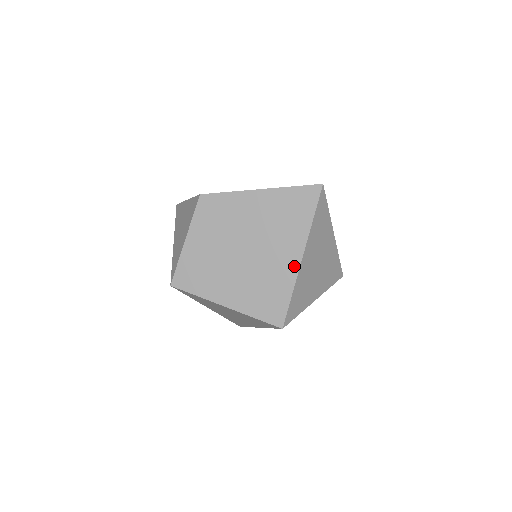
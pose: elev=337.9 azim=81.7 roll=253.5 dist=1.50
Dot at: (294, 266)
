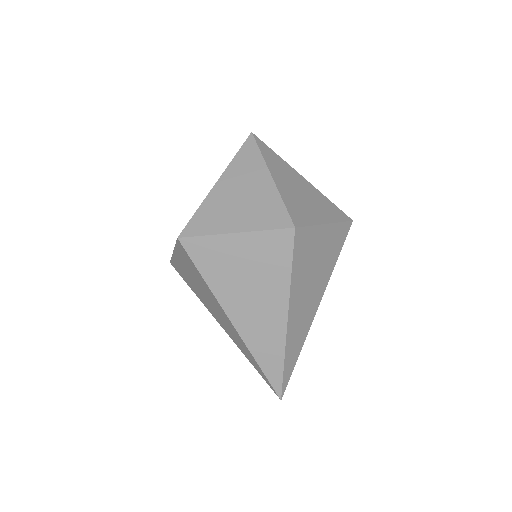
Dot at: occluded
